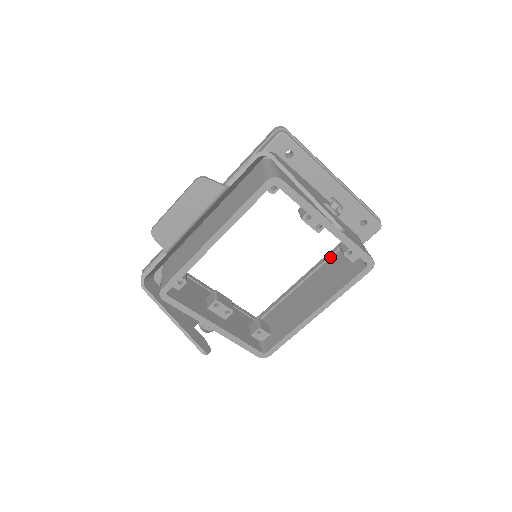
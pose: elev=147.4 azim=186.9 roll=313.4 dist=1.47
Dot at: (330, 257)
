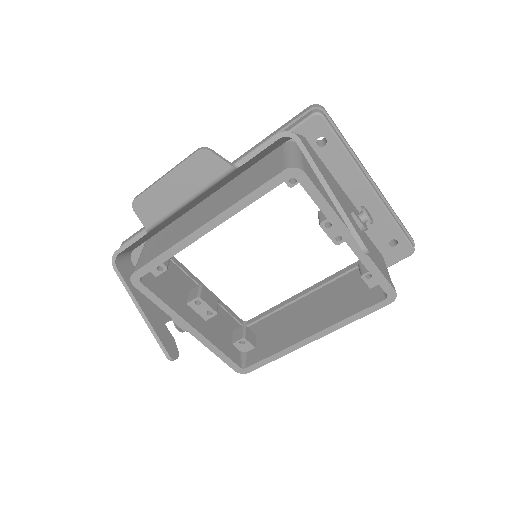
Dot at: (344, 274)
